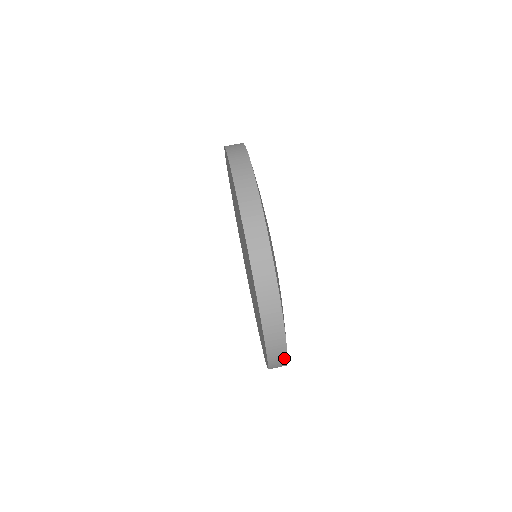
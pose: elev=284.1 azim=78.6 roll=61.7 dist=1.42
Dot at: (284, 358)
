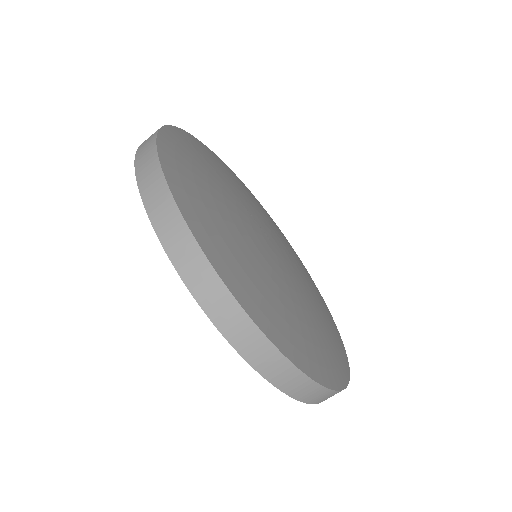
Dot at: occluded
